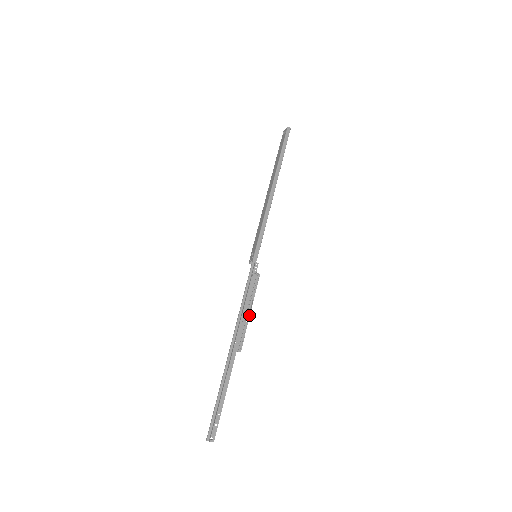
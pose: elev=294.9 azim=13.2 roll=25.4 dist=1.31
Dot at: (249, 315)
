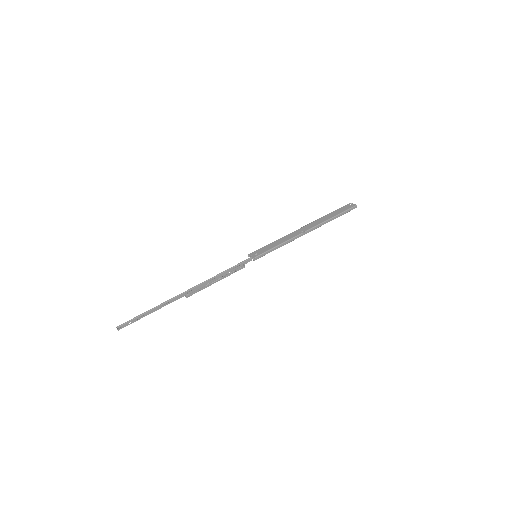
Dot at: occluded
